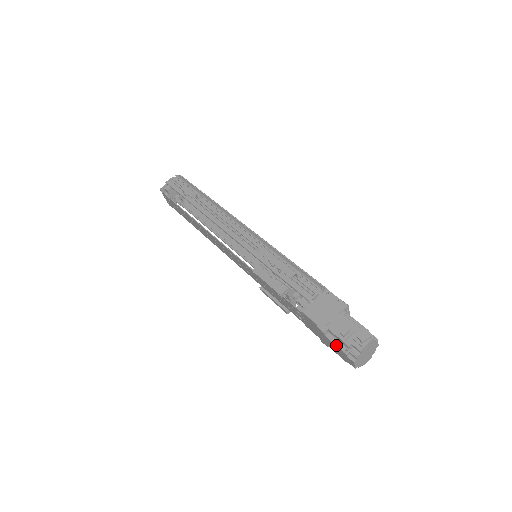
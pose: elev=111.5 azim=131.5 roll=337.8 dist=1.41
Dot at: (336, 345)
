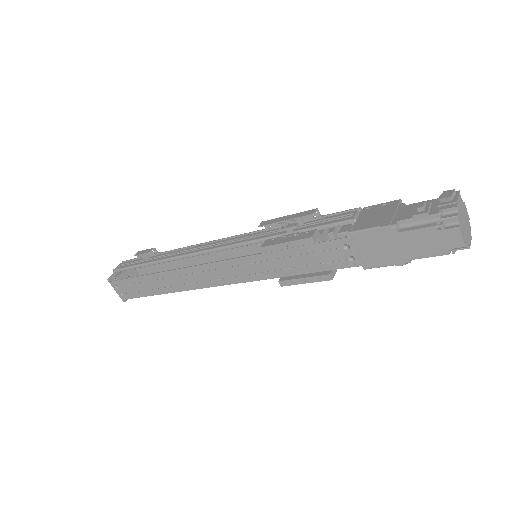
Dot at: (421, 228)
